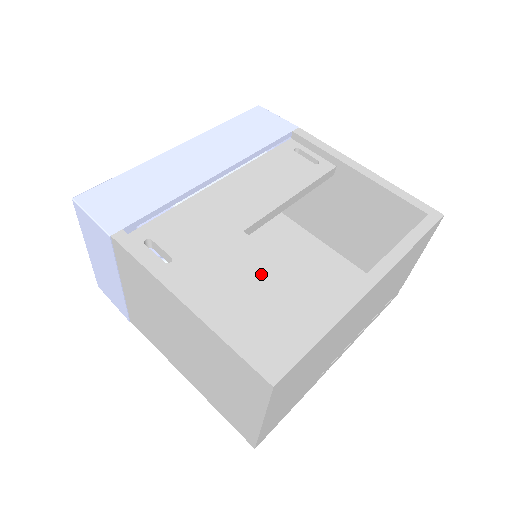
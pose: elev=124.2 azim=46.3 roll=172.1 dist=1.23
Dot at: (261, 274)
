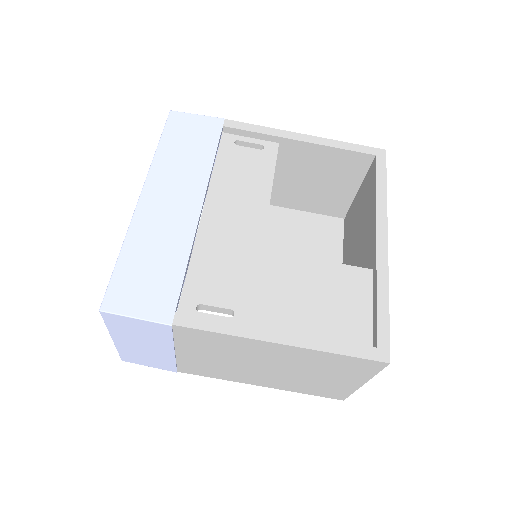
Dot at: (306, 279)
